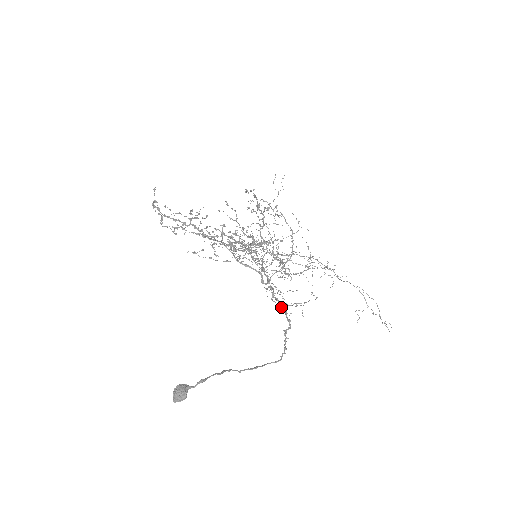
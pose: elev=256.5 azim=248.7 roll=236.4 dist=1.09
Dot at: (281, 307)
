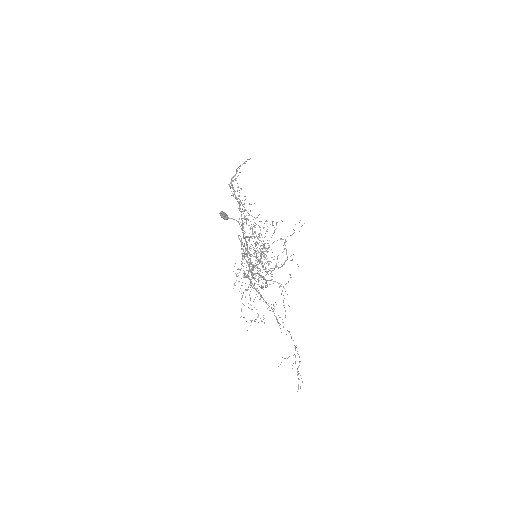
Dot at: occluded
